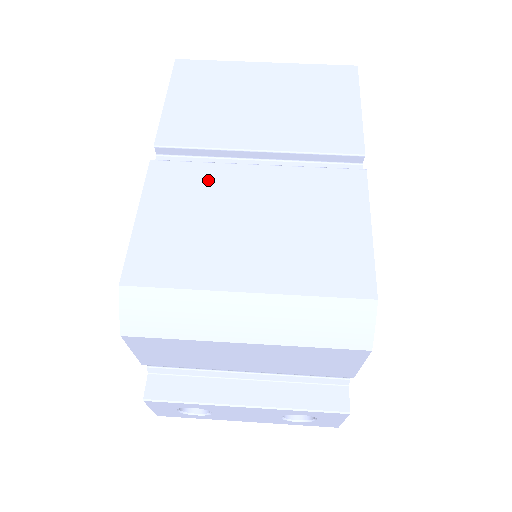
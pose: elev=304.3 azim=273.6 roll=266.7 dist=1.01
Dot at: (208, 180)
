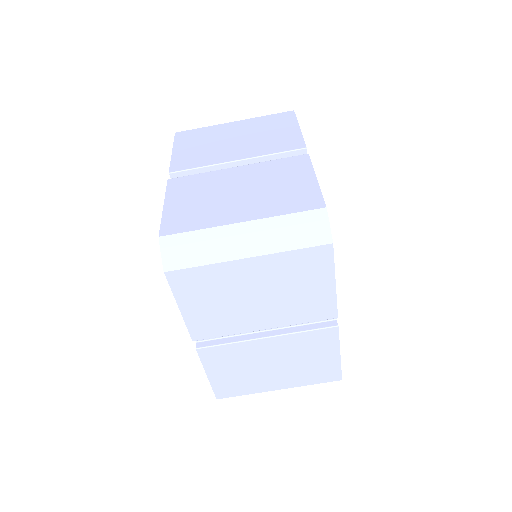
Dot at: (239, 352)
